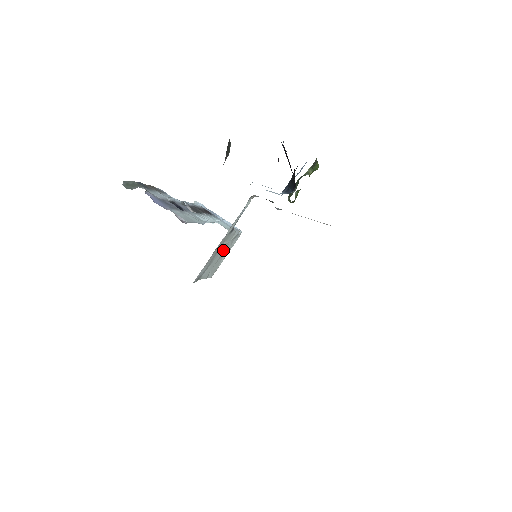
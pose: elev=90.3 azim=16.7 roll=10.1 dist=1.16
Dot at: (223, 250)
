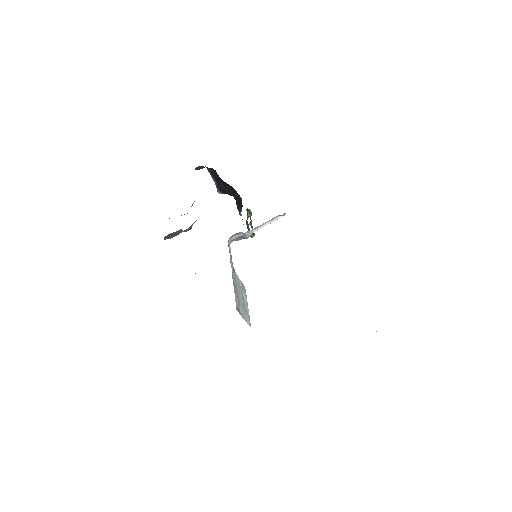
Dot at: (241, 294)
